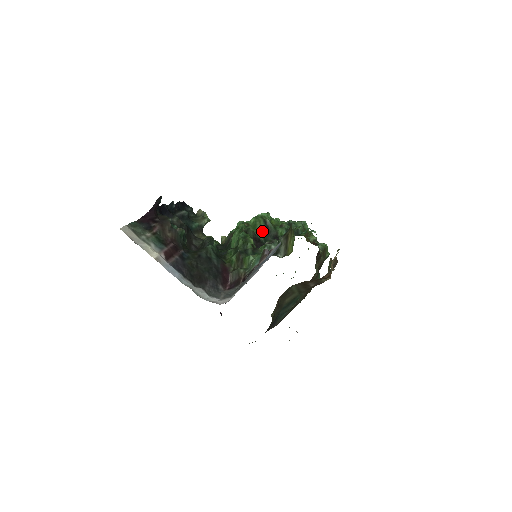
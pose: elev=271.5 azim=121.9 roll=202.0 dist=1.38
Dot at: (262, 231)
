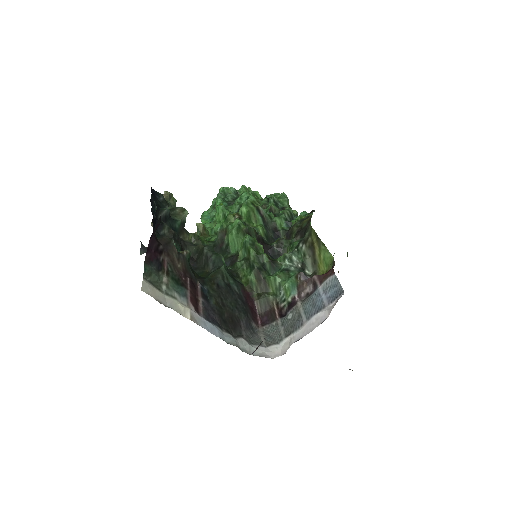
Dot at: (261, 225)
